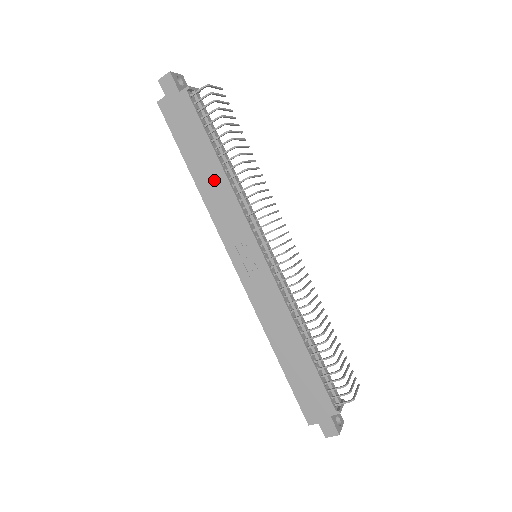
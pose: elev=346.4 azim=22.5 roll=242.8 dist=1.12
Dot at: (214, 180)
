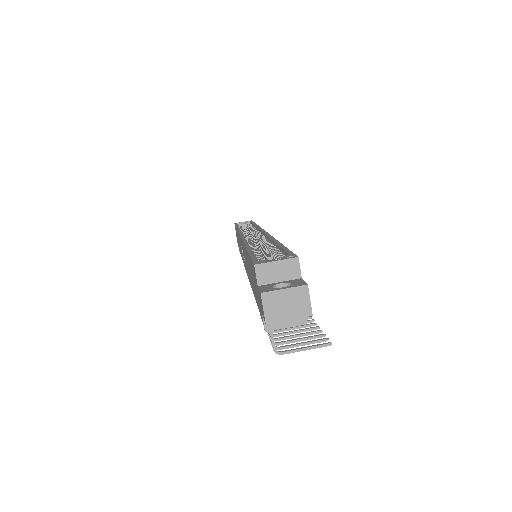
Dot at: (249, 273)
